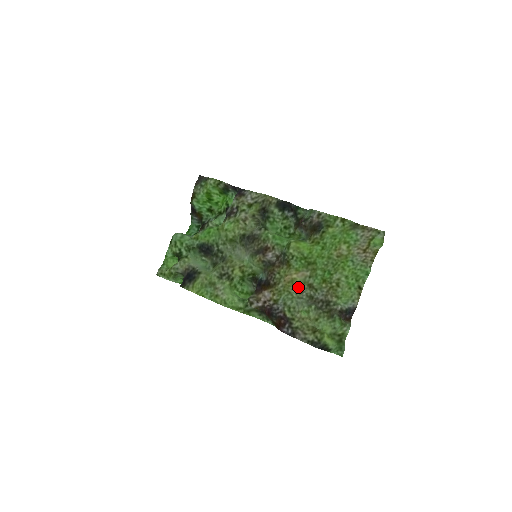
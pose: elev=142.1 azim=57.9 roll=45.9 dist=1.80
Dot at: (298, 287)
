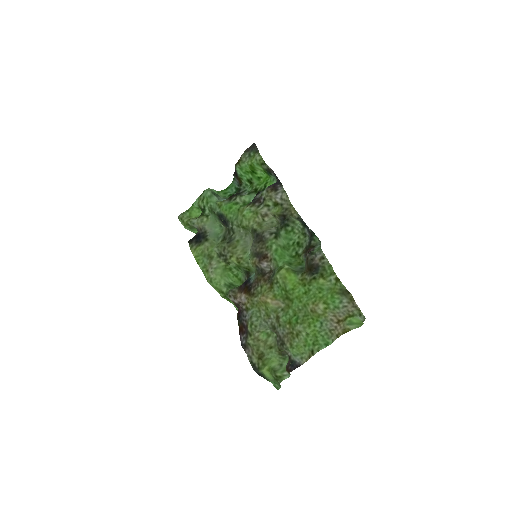
Dot at: (268, 311)
